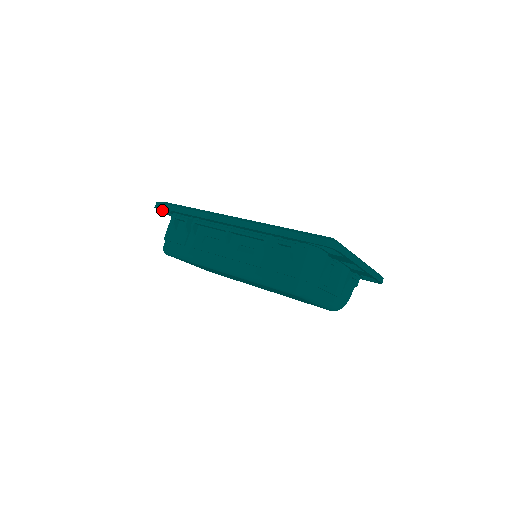
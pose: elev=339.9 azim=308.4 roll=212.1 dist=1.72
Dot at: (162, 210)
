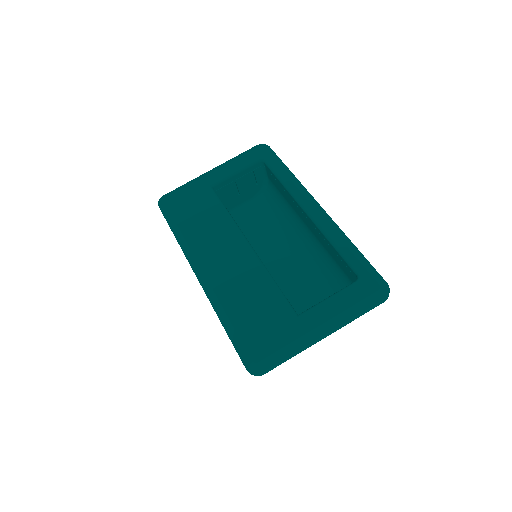
Dot at: occluded
